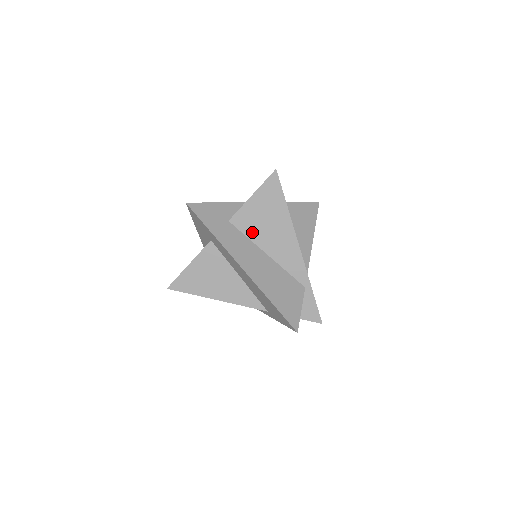
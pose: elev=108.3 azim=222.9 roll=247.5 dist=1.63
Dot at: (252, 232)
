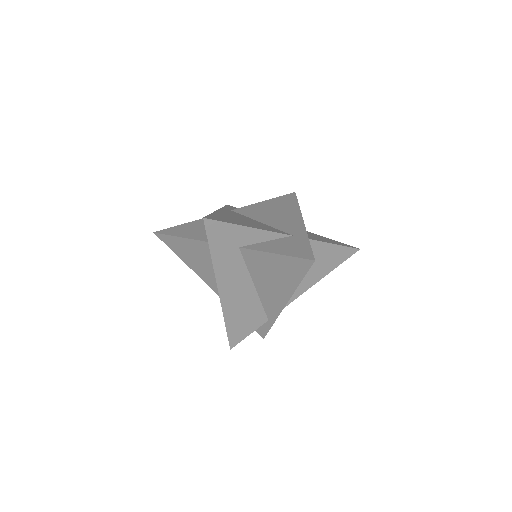
Dot at: (254, 268)
